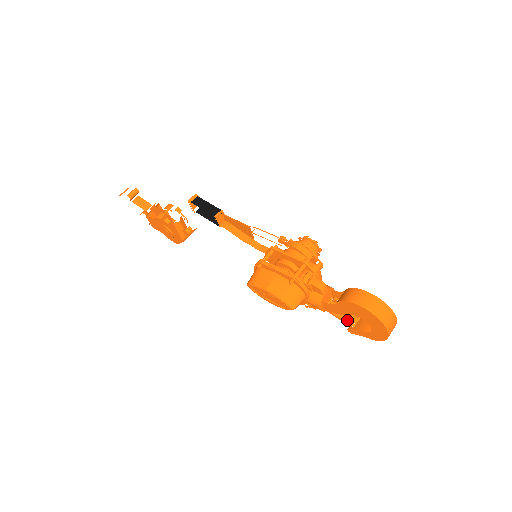
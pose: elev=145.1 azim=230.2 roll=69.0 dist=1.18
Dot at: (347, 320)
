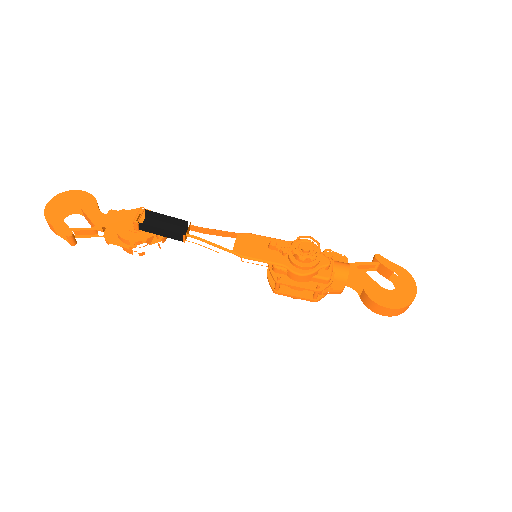
Dot at: (368, 267)
